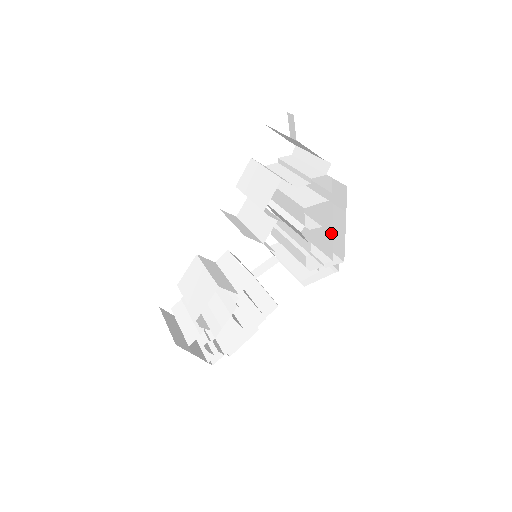
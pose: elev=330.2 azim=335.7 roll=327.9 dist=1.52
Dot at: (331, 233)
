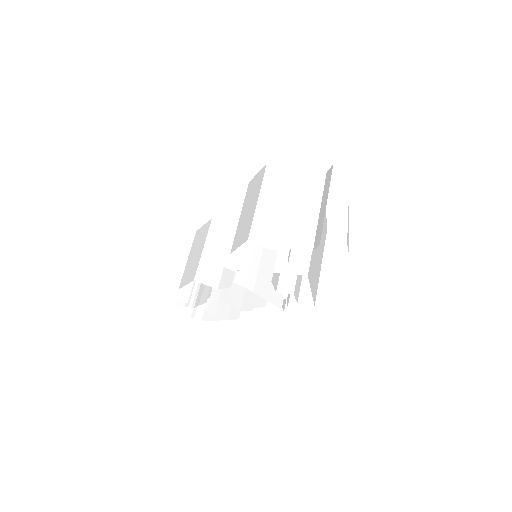
Dot at: occluded
